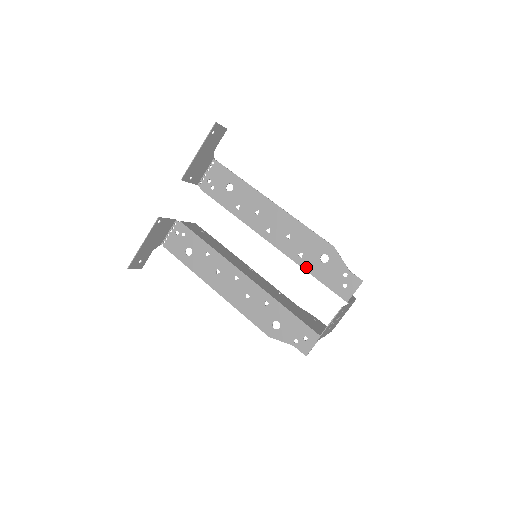
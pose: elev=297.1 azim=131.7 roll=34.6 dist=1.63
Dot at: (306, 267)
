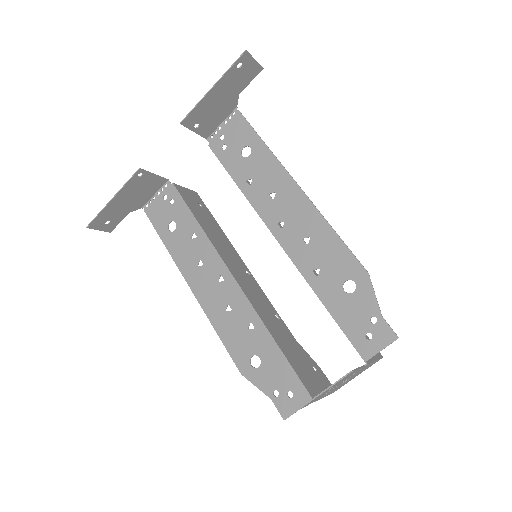
Dot at: (319, 291)
